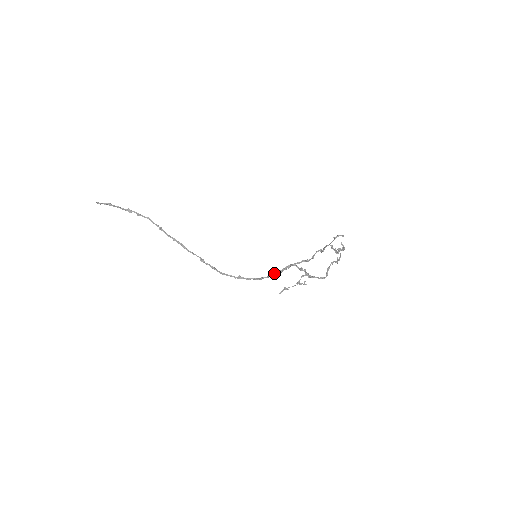
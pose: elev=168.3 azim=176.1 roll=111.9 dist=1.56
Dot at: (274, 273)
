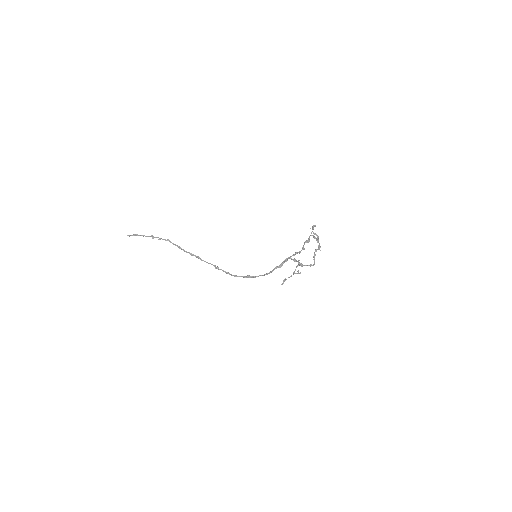
Dot at: (275, 268)
